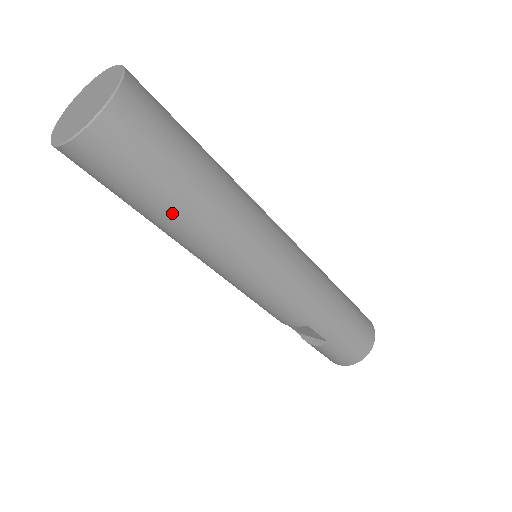
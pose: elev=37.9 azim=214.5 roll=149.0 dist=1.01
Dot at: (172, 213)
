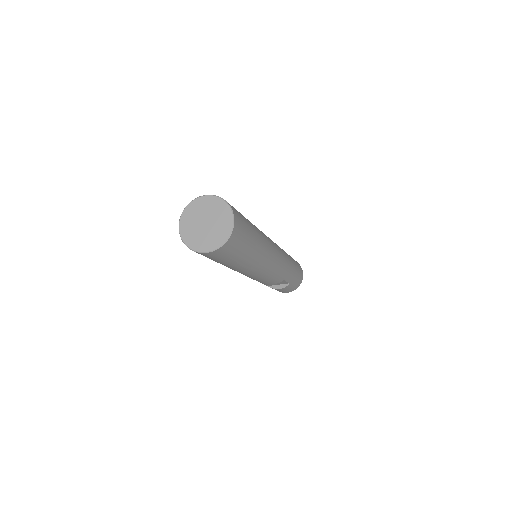
Dot at: (247, 258)
